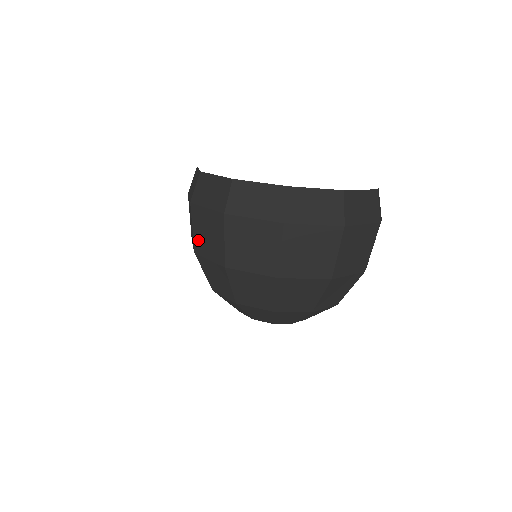
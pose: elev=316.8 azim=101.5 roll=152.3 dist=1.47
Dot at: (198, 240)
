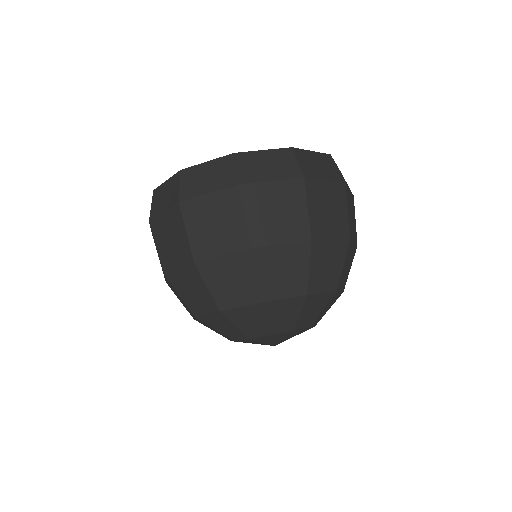
Dot at: (199, 241)
